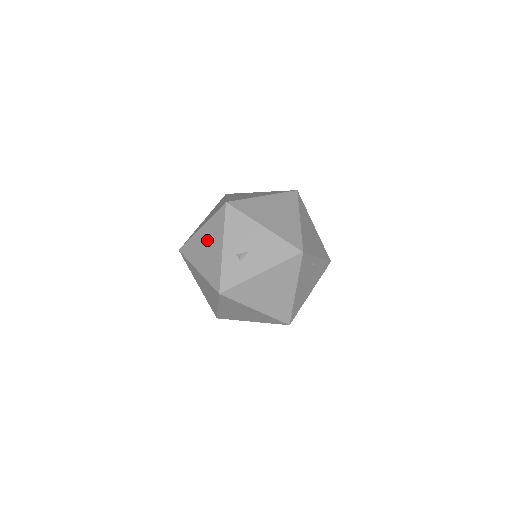
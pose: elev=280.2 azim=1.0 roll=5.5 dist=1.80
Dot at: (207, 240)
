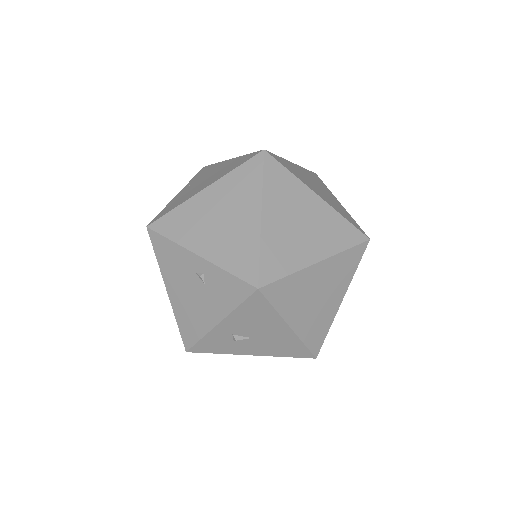
Dot at: (200, 284)
